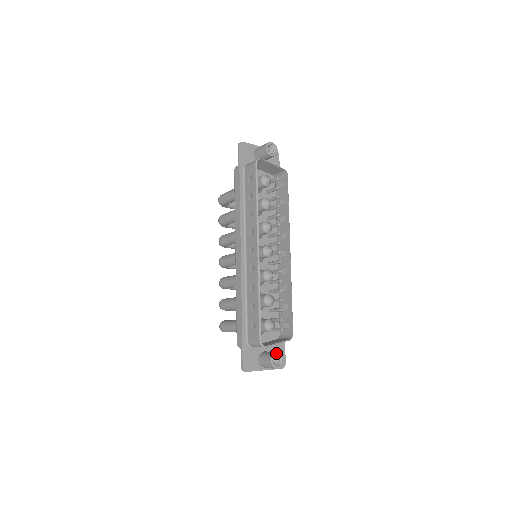
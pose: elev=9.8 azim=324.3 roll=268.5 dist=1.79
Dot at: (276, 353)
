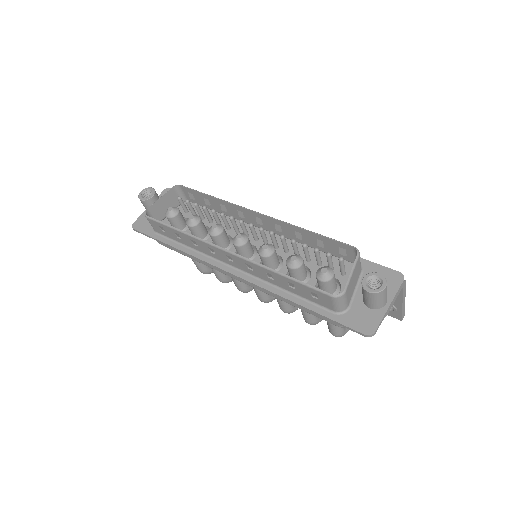
Dot at: (362, 281)
